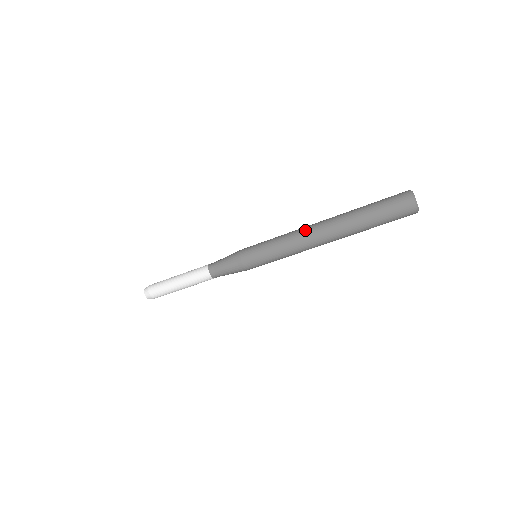
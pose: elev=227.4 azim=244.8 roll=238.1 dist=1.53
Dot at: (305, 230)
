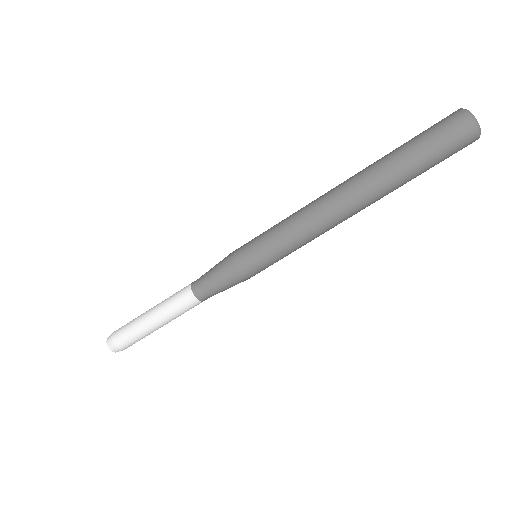
Dot at: occluded
